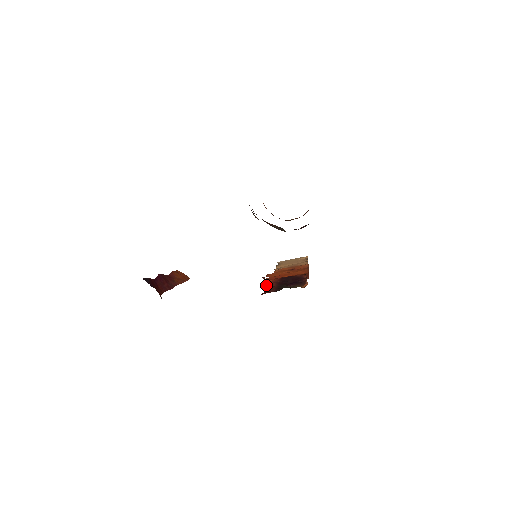
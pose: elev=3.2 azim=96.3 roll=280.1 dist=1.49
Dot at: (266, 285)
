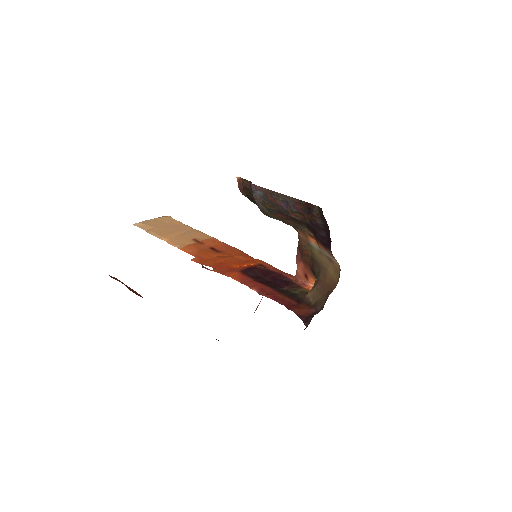
Dot at: (253, 288)
